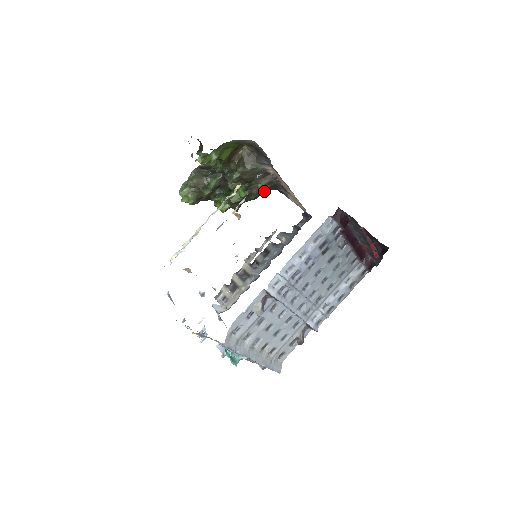
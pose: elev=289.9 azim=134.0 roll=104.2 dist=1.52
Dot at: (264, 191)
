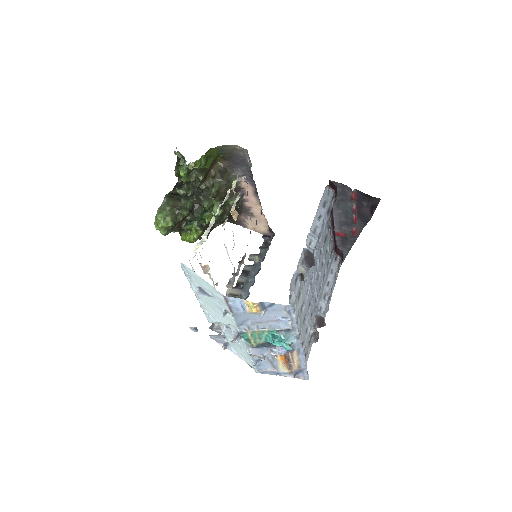
Dot at: occluded
